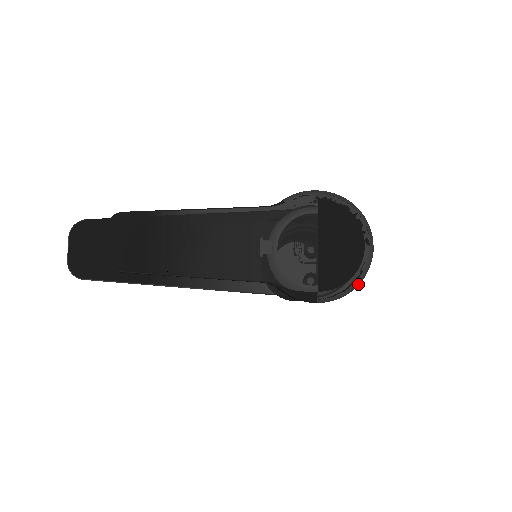
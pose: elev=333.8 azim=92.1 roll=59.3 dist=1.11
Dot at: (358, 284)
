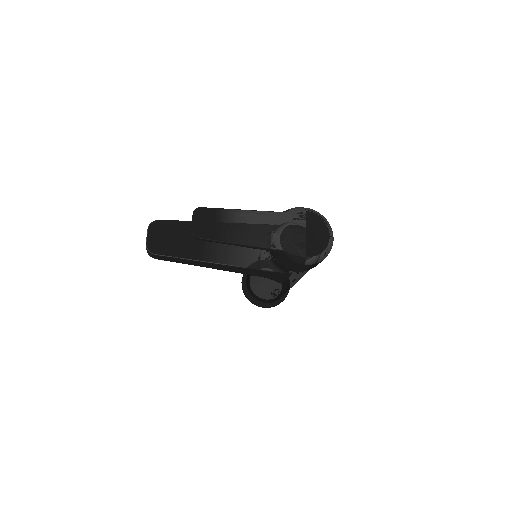
Dot at: (326, 256)
